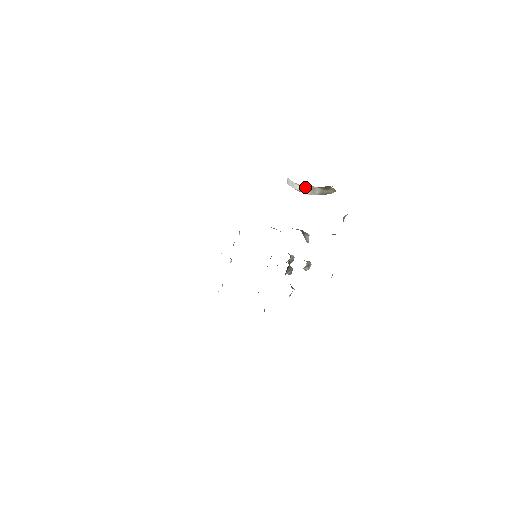
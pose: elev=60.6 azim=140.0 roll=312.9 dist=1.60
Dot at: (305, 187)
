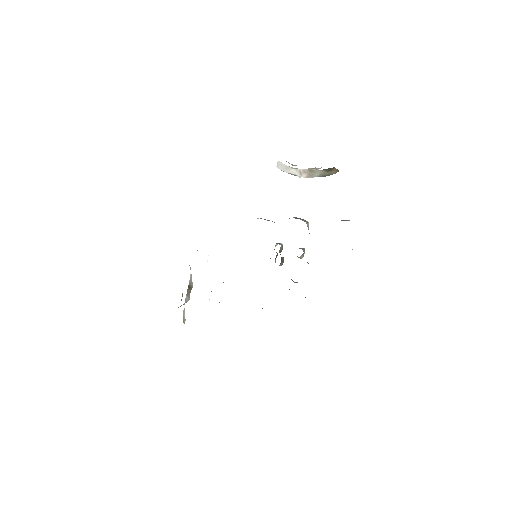
Dot at: (303, 170)
